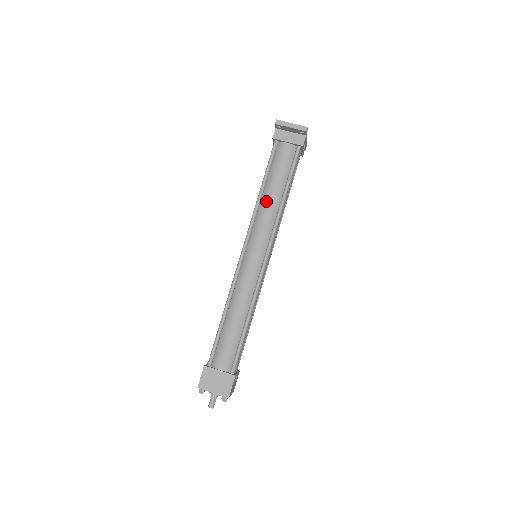
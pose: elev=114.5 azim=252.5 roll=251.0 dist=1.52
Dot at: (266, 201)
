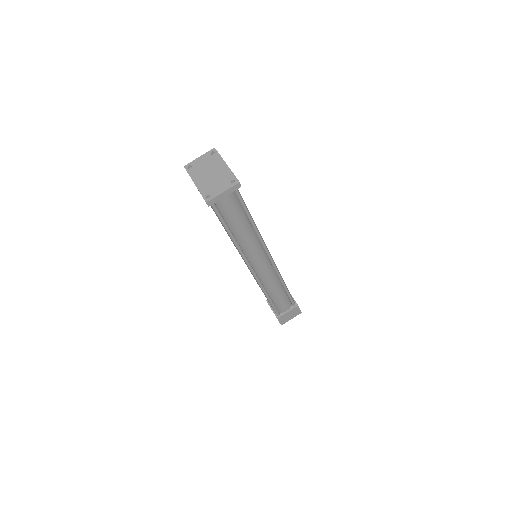
Dot at: (242, 239)
